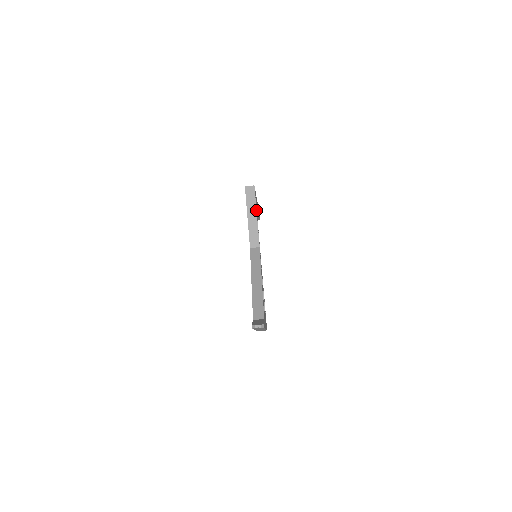
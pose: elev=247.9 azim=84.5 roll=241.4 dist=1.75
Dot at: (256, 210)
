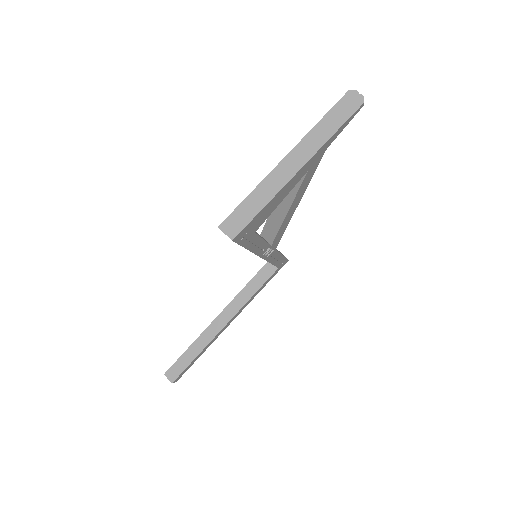
Dot at: (284, 256)
